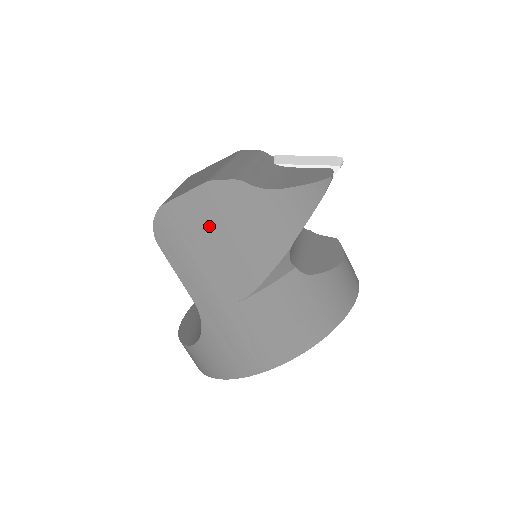
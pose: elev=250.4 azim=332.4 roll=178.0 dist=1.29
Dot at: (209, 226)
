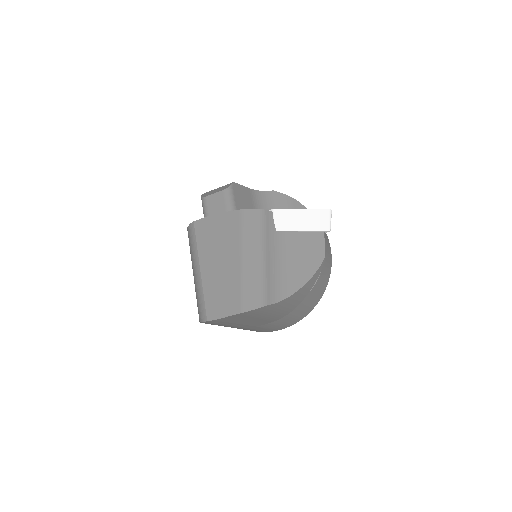
Dot at: (241, 319)
